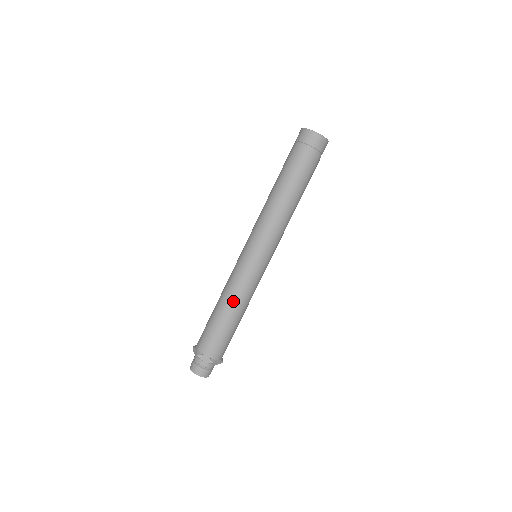
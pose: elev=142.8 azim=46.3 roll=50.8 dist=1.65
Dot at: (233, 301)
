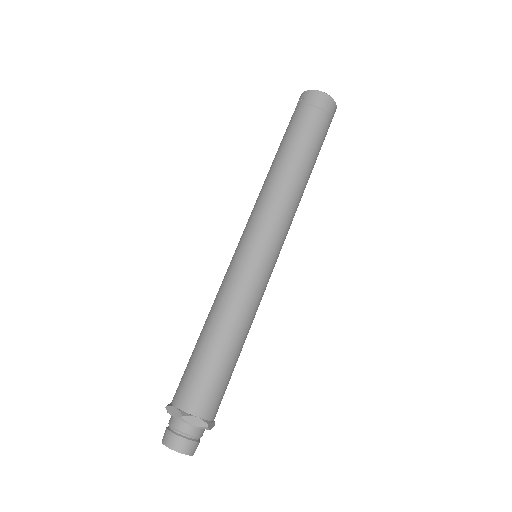
Dot at: (236, 321)
